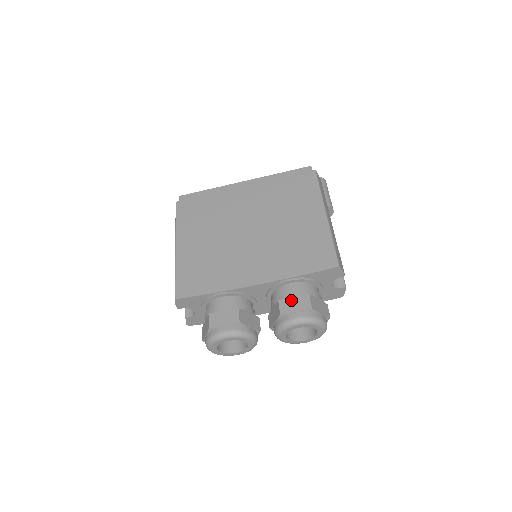
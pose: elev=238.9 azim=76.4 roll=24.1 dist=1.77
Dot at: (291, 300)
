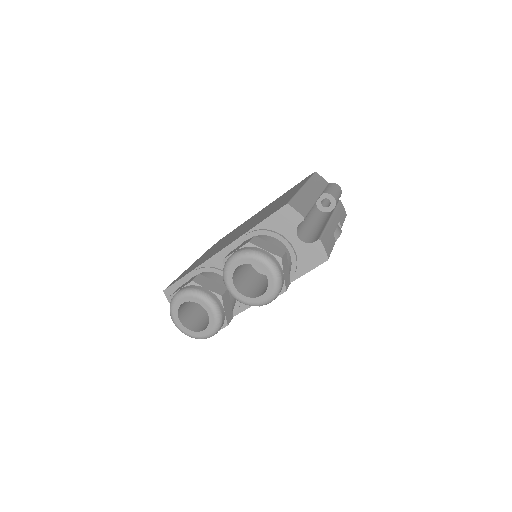
Dot at: (238, 247)
